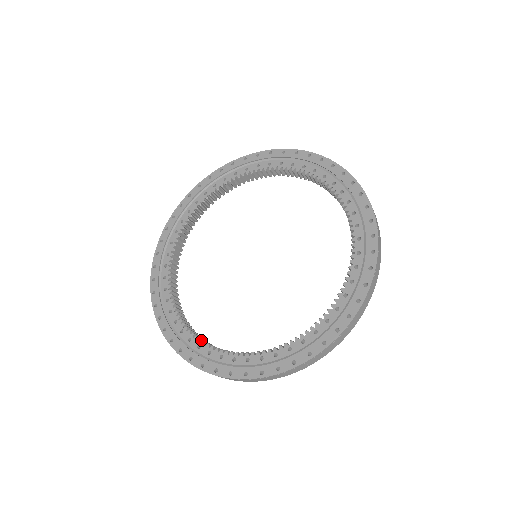
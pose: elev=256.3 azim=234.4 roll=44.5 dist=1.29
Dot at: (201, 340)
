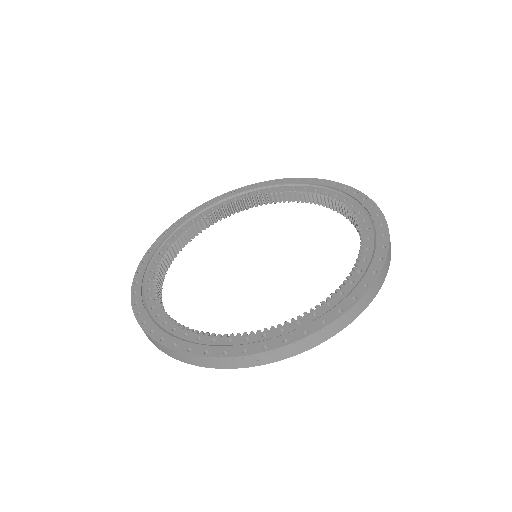
Dot at: (164, 310)
